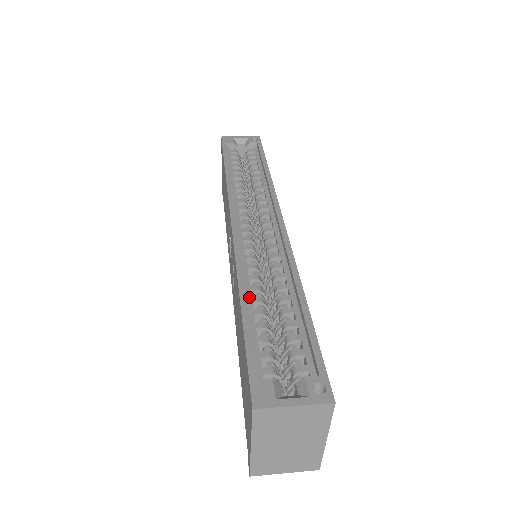
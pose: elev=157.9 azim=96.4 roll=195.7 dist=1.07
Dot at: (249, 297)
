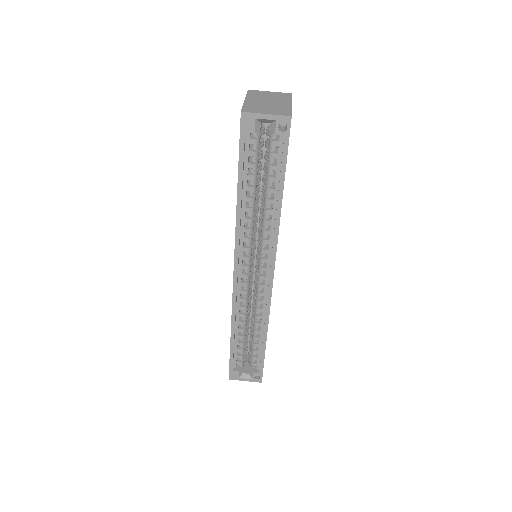
Dot at: (237, 329)
